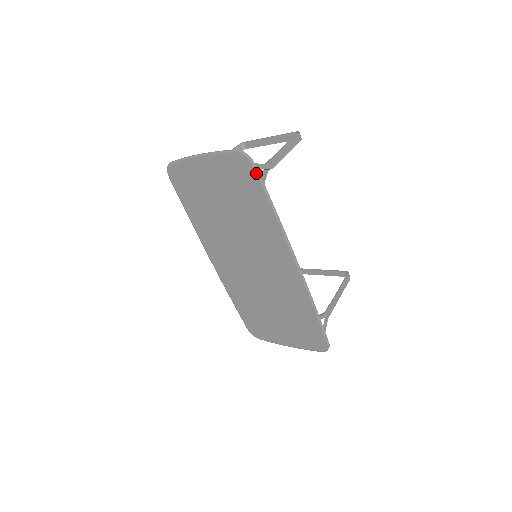
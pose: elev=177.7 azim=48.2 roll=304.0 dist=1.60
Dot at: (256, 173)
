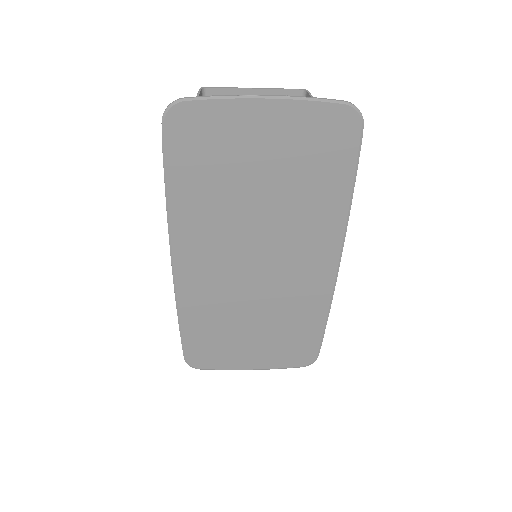
Dot at: (359, 140)
